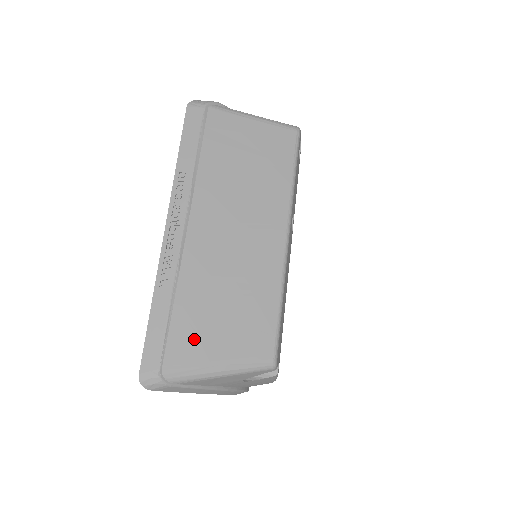
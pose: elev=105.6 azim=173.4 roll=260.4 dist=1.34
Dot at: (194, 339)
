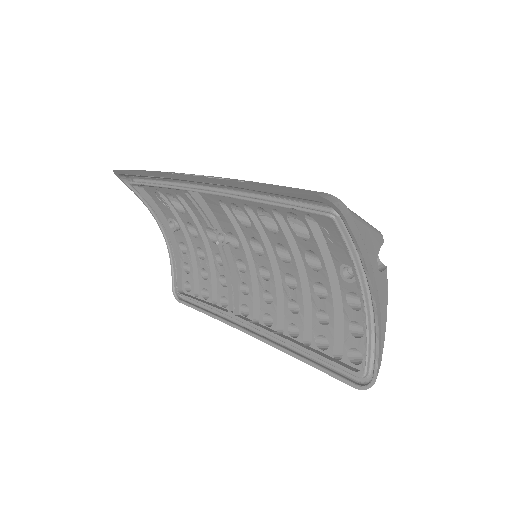
Dot at: occluded
